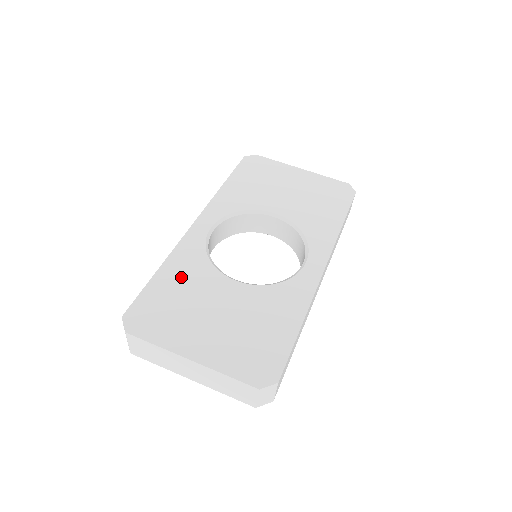
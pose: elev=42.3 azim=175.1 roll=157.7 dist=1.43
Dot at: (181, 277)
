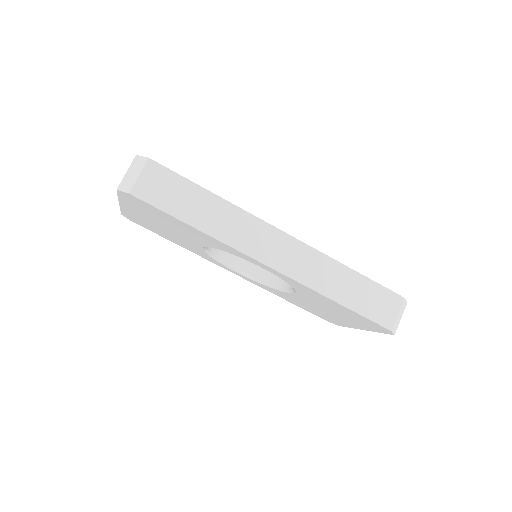
Dot at: occluded
